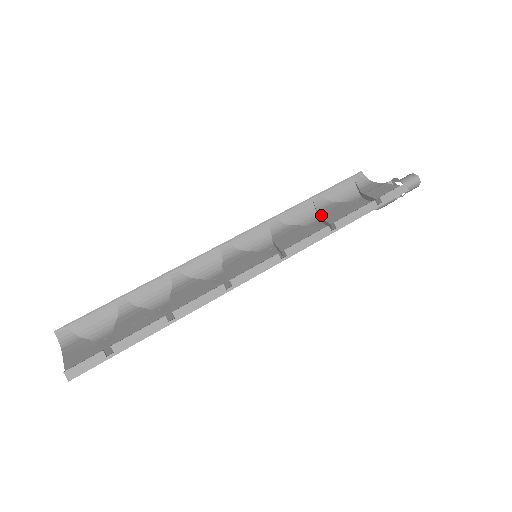
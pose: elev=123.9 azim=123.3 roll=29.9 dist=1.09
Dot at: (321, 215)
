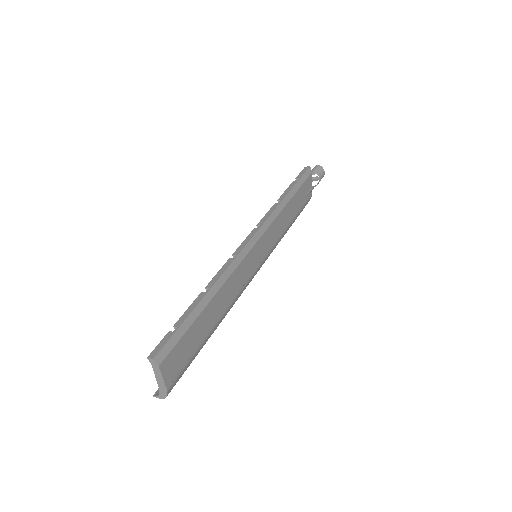
Dot at: occluded
